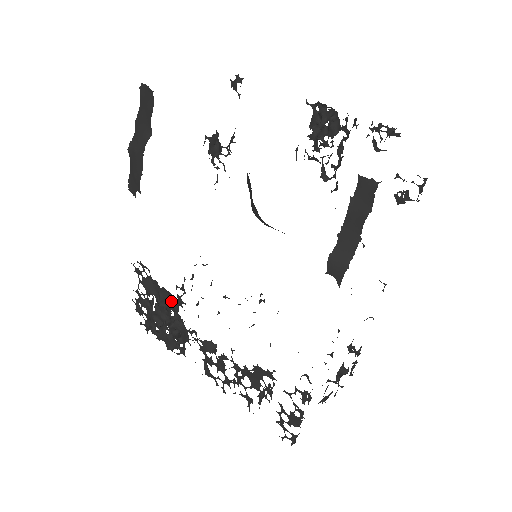
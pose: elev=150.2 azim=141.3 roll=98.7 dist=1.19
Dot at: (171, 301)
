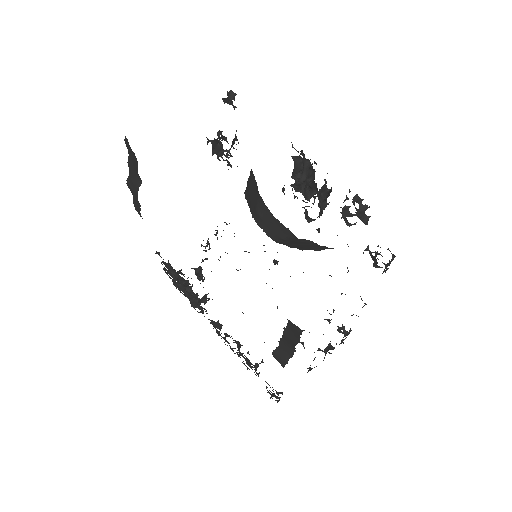
Dot at: (185, 286)
